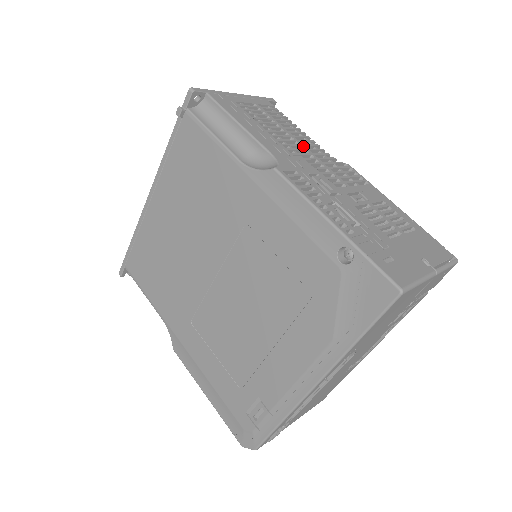
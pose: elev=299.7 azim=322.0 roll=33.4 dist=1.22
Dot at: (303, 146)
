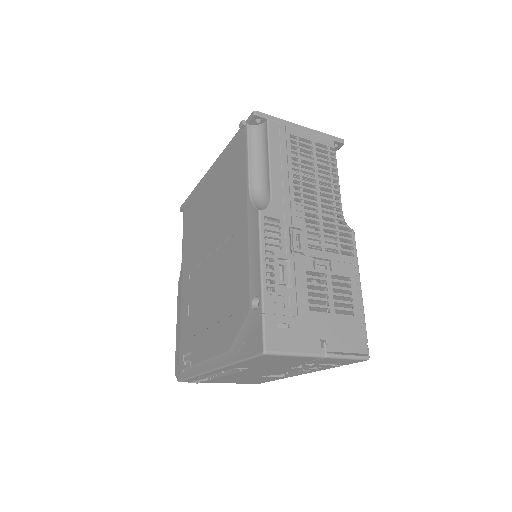
Dot at: (318, 198)
